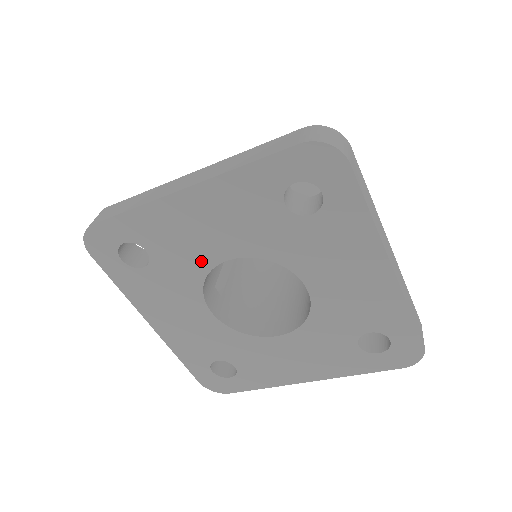
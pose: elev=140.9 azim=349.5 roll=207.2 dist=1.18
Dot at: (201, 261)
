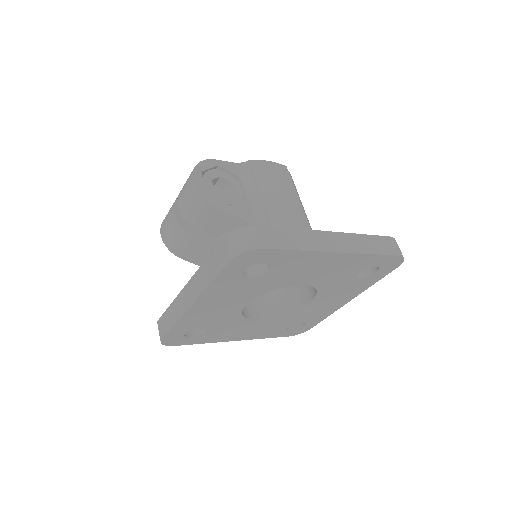
Dot at: (287, 282)
